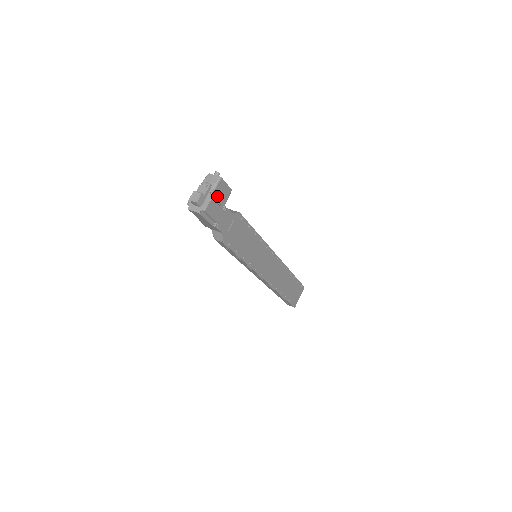
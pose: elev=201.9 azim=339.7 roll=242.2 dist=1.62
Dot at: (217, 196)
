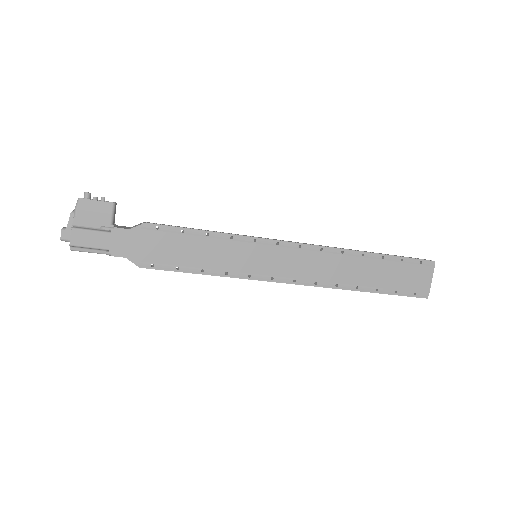
Dot at: (87, 221)
